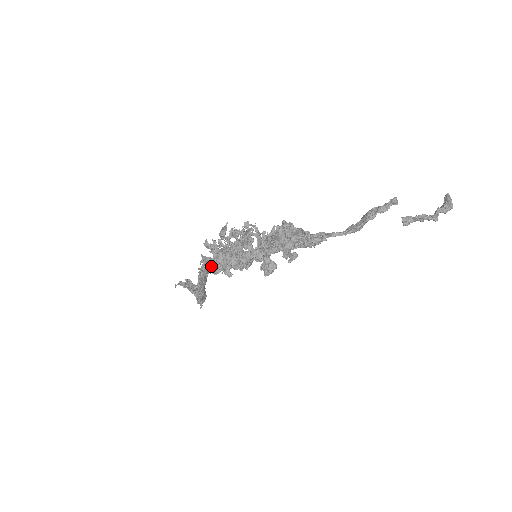
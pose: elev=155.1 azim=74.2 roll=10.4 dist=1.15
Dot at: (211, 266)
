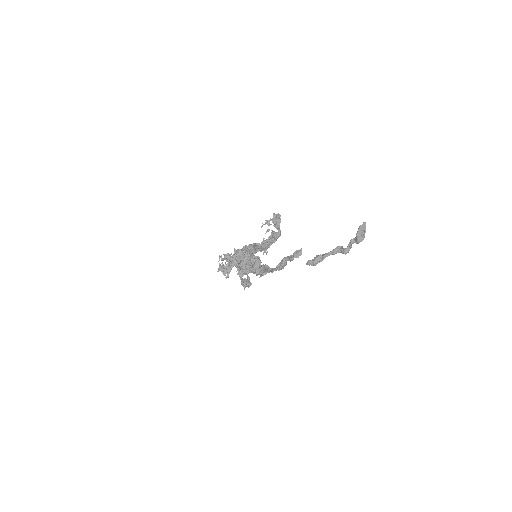
Dot at: occluded
